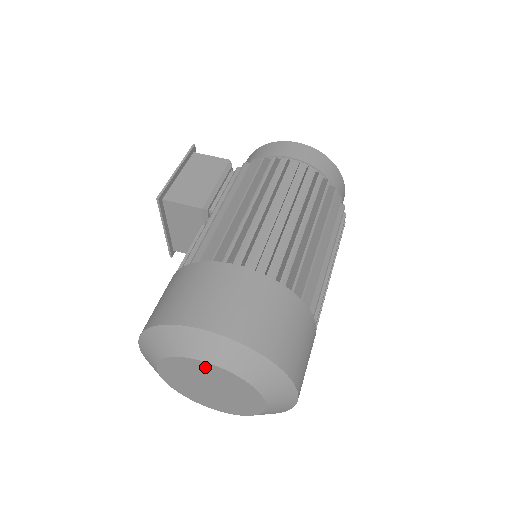
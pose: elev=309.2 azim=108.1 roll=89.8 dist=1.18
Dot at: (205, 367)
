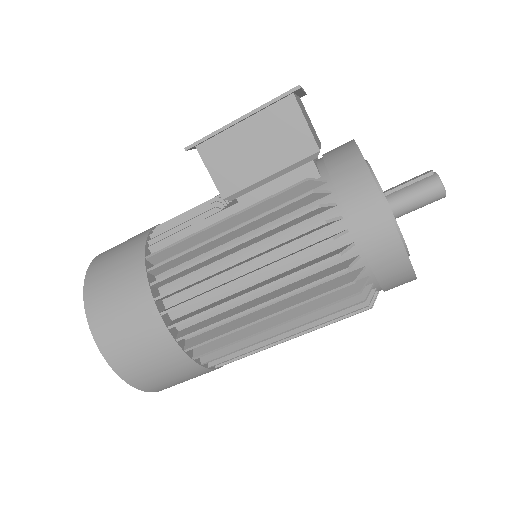
Dot at: occluded
